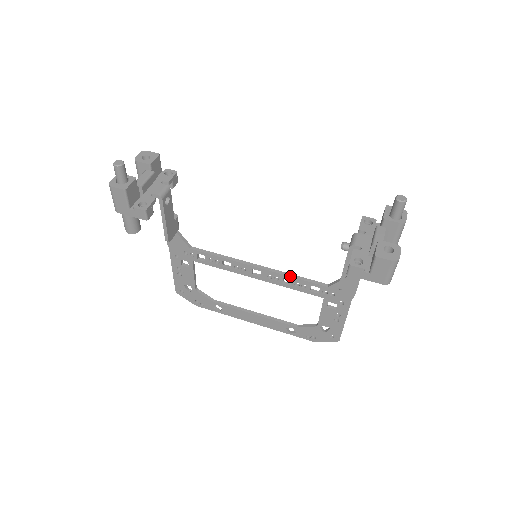
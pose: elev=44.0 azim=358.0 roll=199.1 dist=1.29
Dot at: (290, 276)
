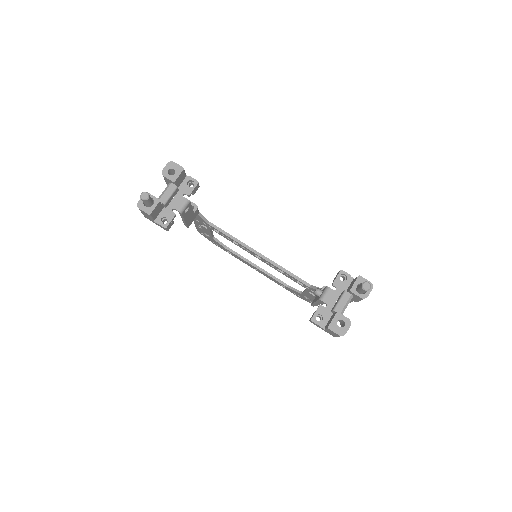
Dot at: (282, 270)
